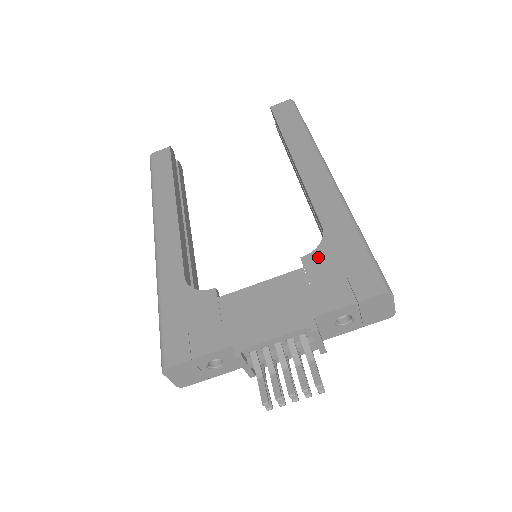
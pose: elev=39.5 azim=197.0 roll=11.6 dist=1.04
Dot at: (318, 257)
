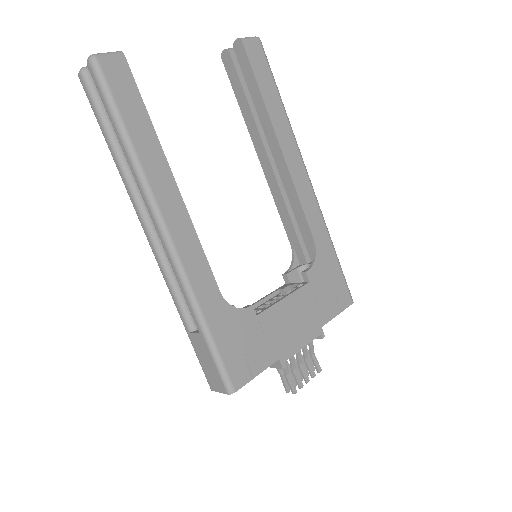
Dot at: (316, 272)
